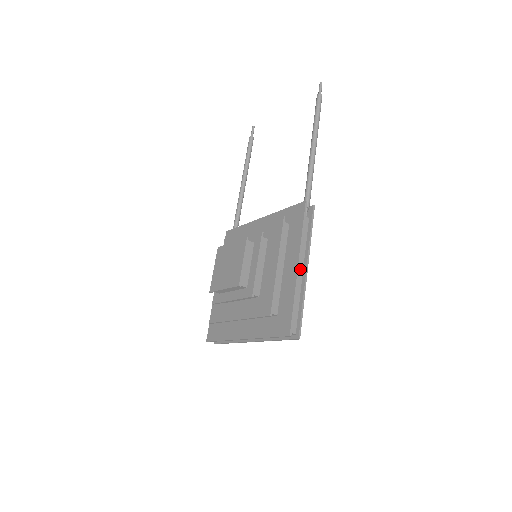
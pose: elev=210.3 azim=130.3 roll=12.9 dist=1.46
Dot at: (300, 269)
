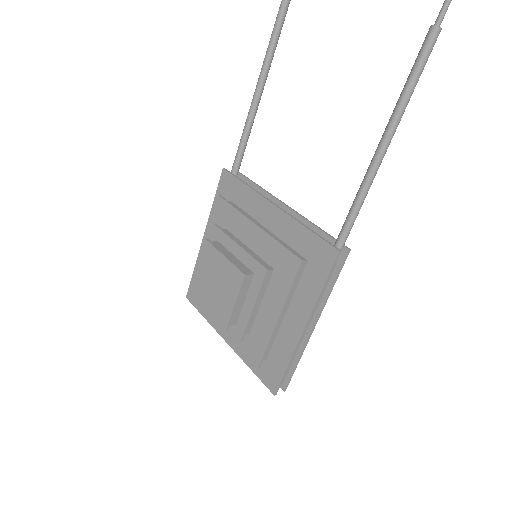
Dot at: occluded
